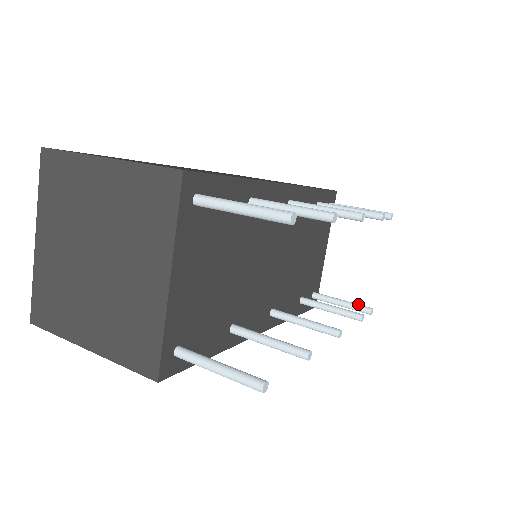
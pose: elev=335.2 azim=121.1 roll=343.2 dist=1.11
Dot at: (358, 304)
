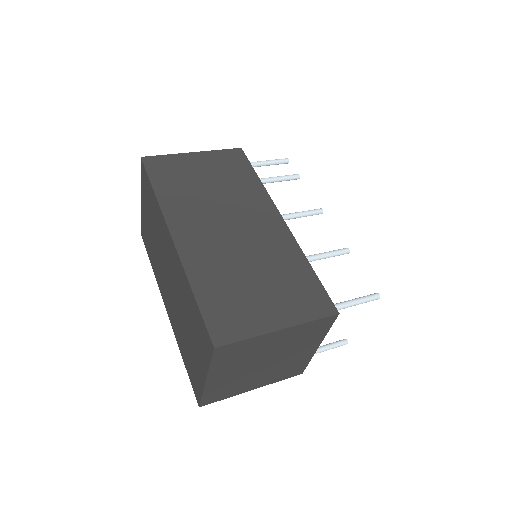
Dot at: occluded
